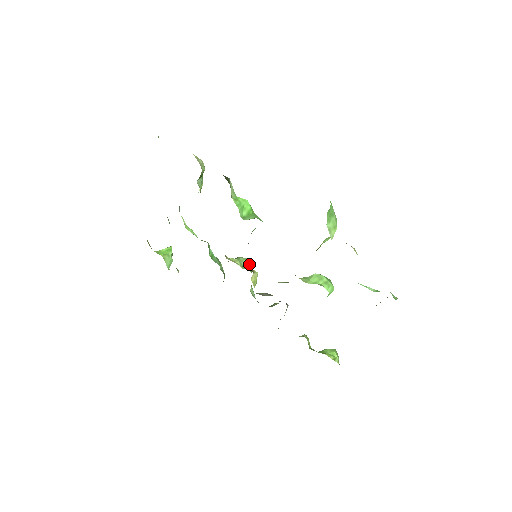
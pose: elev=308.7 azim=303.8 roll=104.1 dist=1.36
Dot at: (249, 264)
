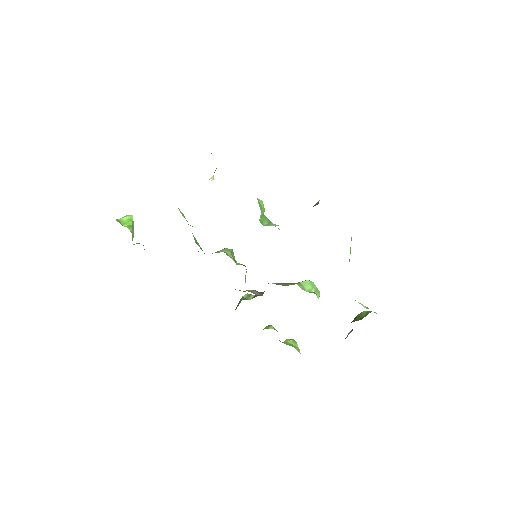
Dot at: (234, 256)
